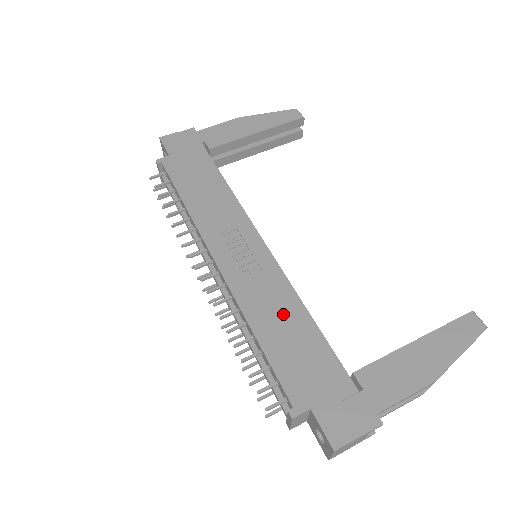
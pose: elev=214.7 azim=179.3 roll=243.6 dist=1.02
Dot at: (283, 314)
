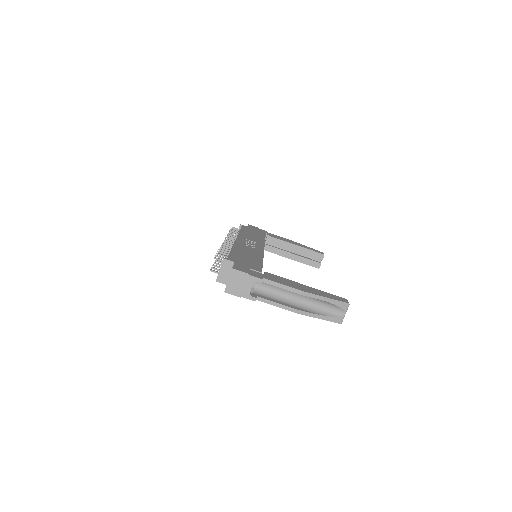
Dot at: (251, 254)
